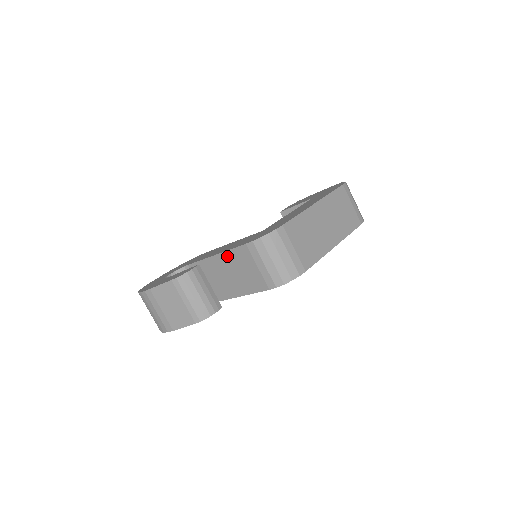
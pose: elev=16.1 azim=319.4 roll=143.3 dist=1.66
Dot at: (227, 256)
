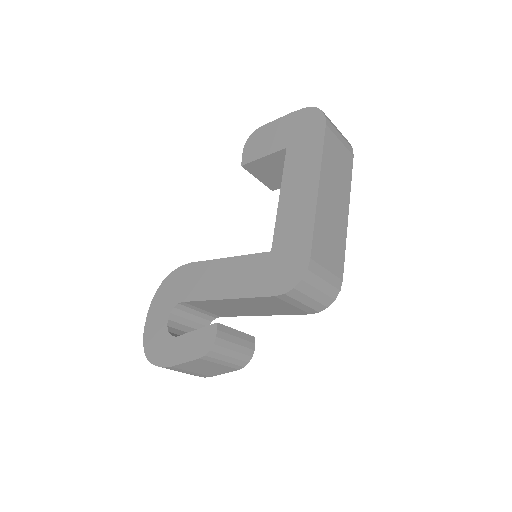
Dot at: (246, 300)
